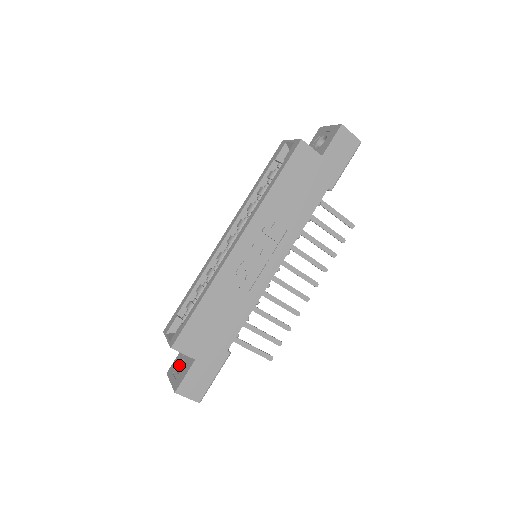
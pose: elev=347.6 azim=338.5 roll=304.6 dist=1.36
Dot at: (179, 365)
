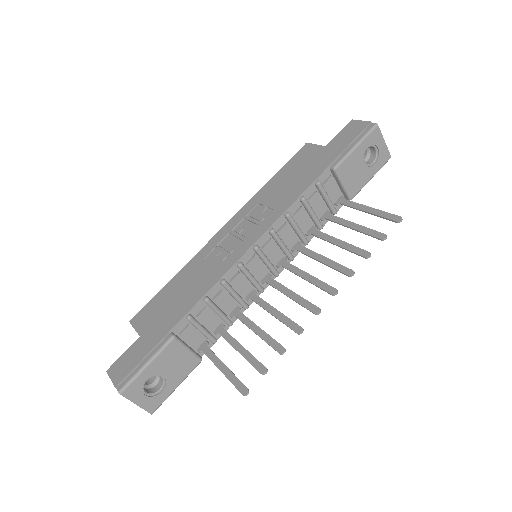
Dot at: occluded
